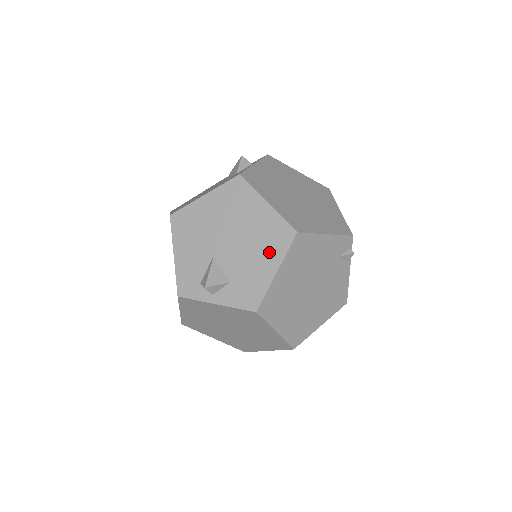
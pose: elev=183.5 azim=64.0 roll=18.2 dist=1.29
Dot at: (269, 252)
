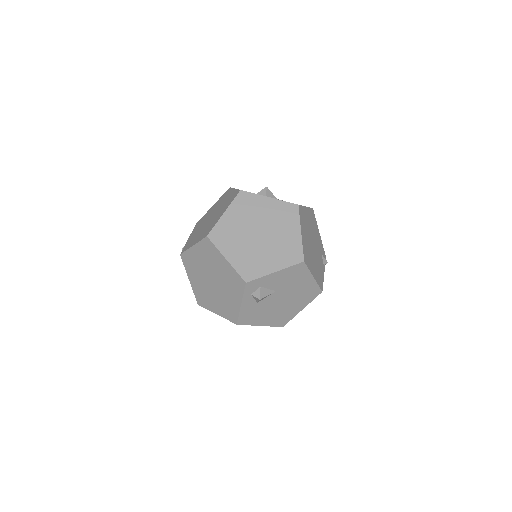
Dot at: occluded
